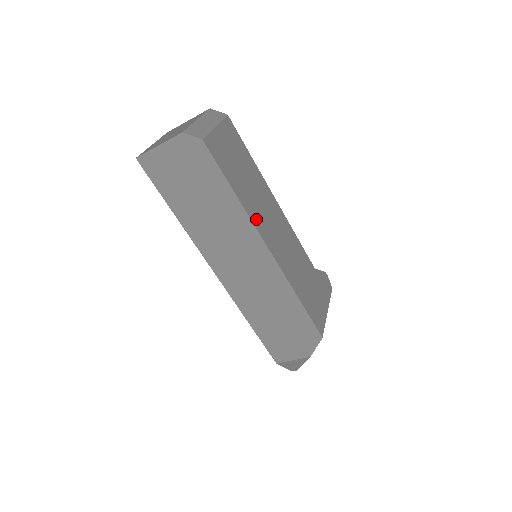
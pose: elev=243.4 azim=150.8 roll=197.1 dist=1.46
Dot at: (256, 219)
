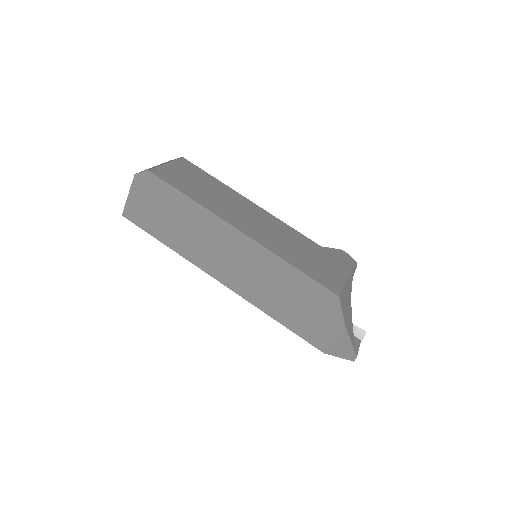
Dot at: (220, 213)
